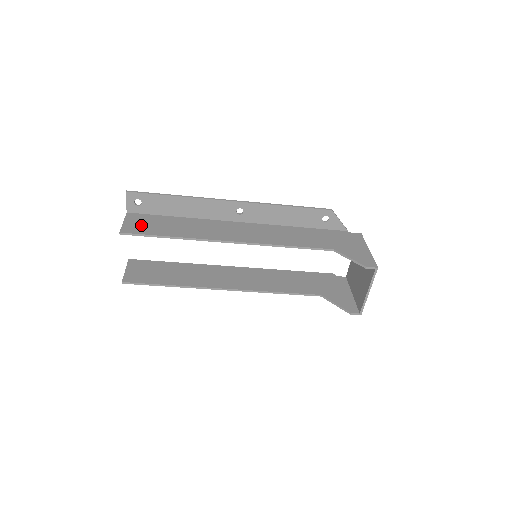
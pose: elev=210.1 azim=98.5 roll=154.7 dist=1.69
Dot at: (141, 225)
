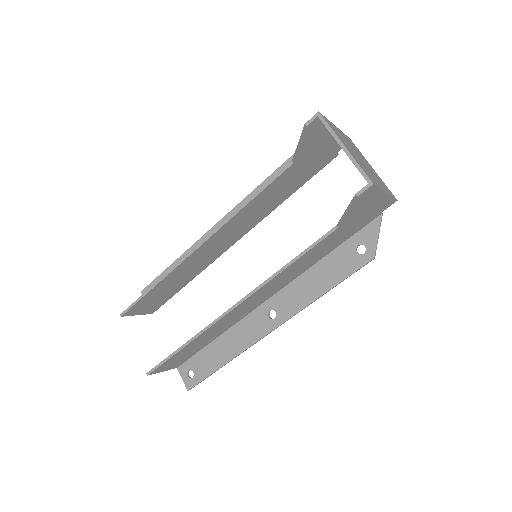
Dot at: occluded
